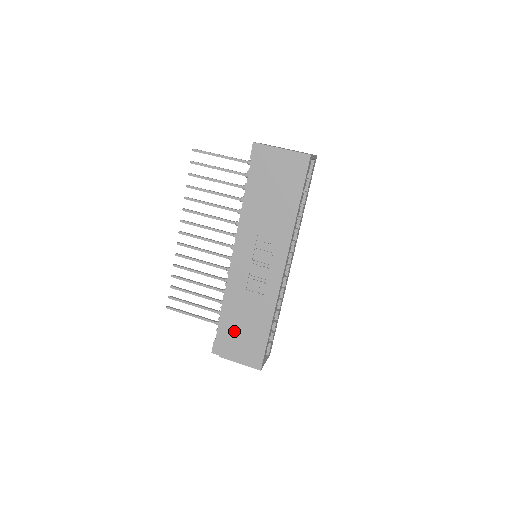
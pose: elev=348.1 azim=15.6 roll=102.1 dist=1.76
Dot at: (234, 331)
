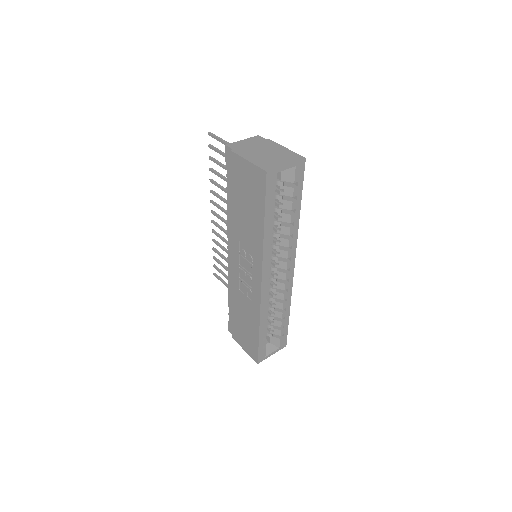
Dot at: (237, 321)
